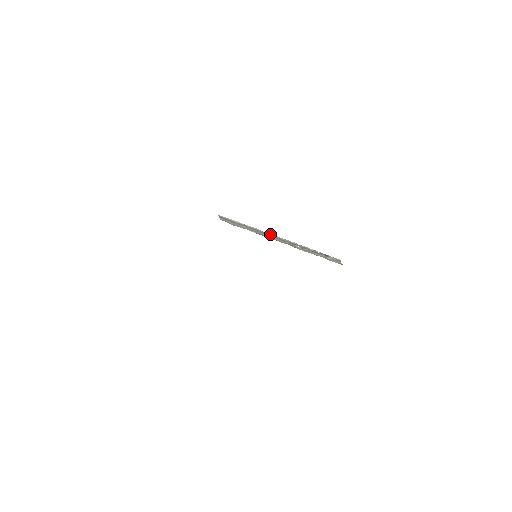
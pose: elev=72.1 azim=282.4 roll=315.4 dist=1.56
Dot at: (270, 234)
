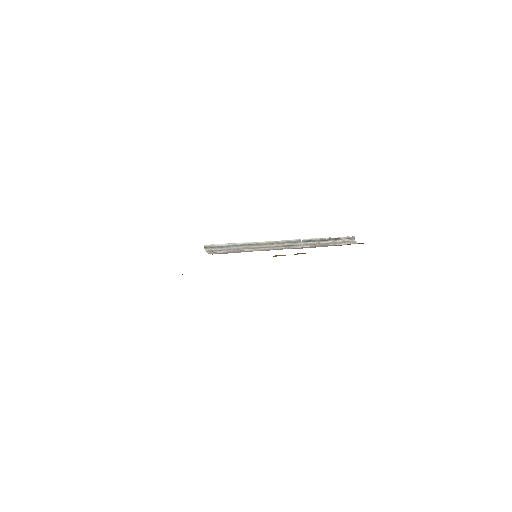
Dot at: (266, 242)
